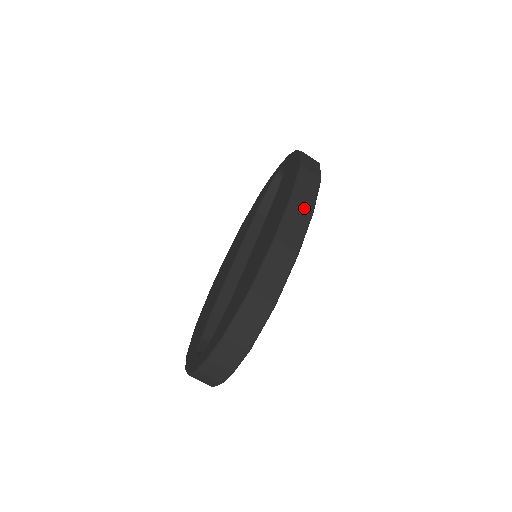
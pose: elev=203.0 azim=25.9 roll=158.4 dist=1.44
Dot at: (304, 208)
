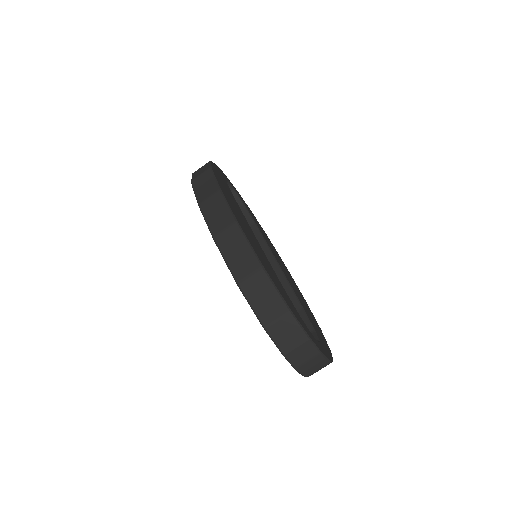
Dot at: (212, 197)
